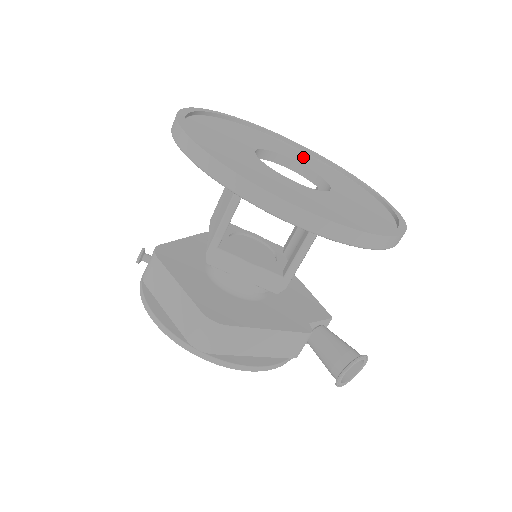
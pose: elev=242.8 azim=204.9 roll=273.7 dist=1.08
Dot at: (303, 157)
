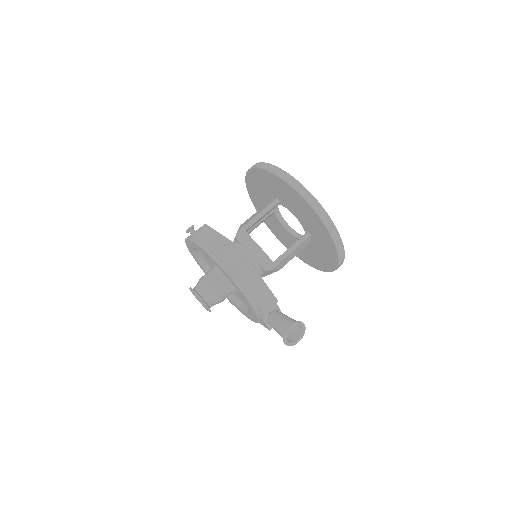
Dot at: occluded
